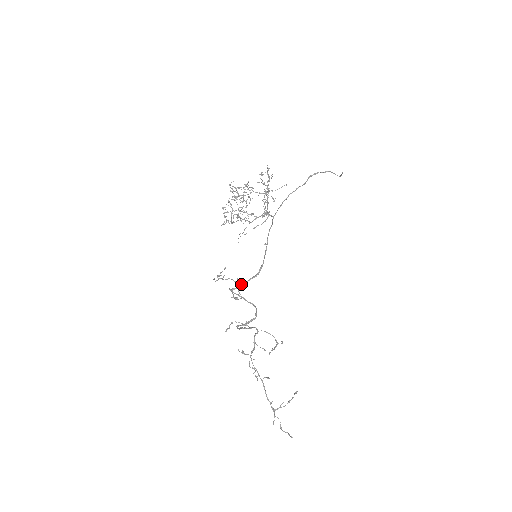
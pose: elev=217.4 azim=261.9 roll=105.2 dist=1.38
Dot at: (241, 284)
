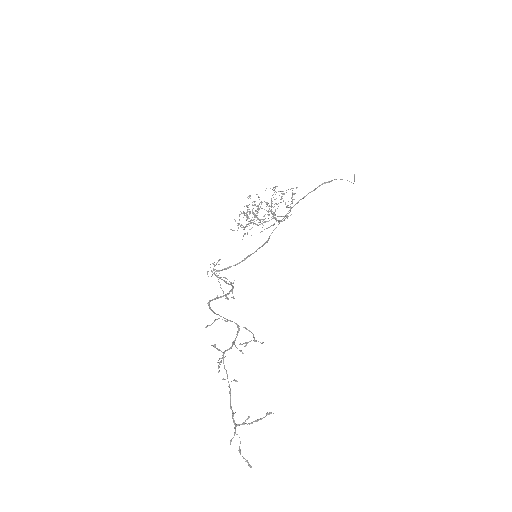
Dot at: (227, 267)
